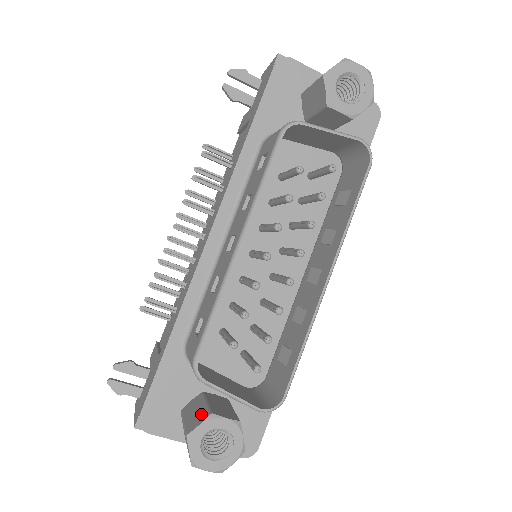
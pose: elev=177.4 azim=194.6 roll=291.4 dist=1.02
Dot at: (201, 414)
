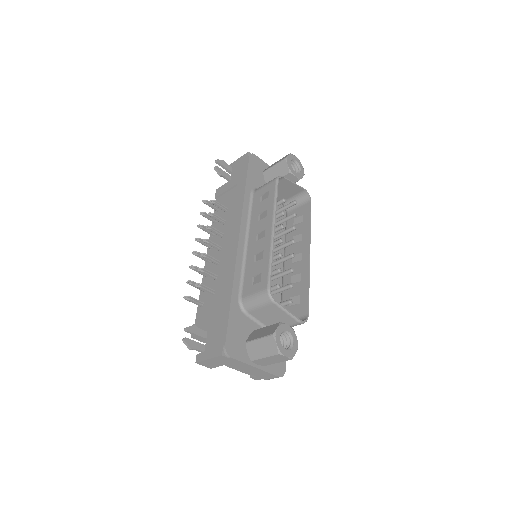
Dot at: (271, 327)
